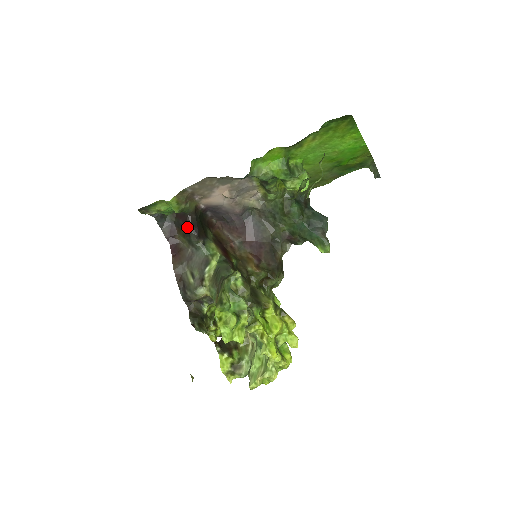
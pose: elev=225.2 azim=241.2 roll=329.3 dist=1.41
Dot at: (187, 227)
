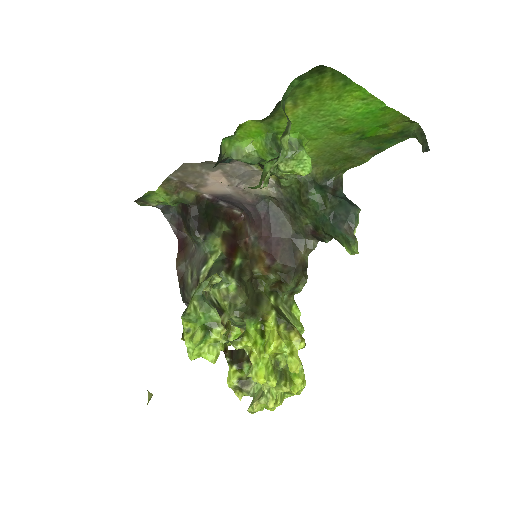
Dot at: (188, 220)
